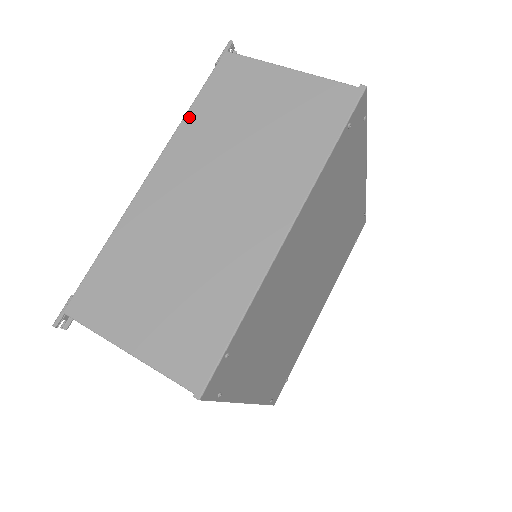
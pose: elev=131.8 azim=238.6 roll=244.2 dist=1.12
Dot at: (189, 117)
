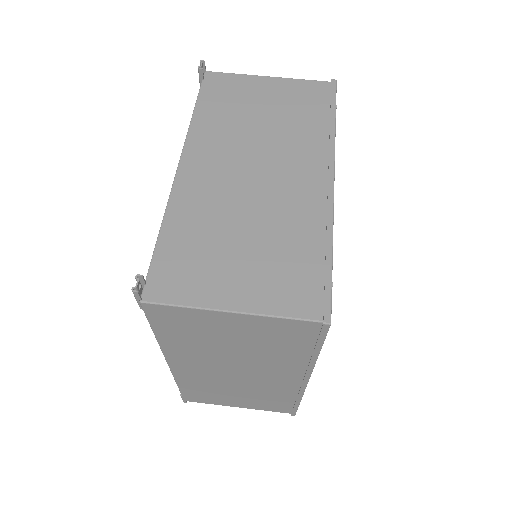
Dot at: (163, 342)
